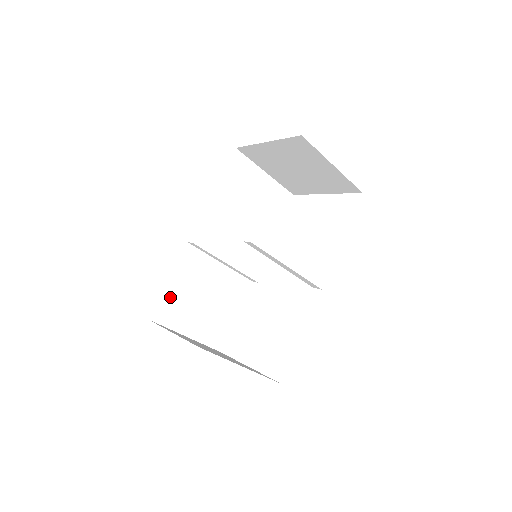
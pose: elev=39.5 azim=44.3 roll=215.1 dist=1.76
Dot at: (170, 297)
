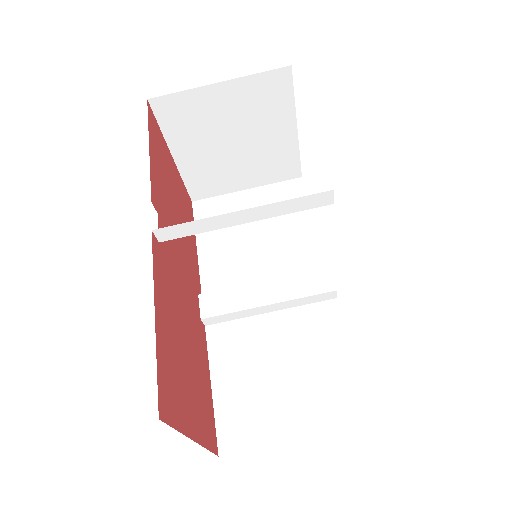
Dot at: (230, 405)
